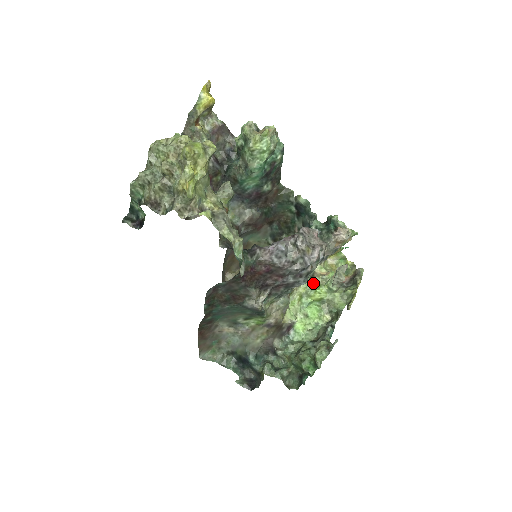
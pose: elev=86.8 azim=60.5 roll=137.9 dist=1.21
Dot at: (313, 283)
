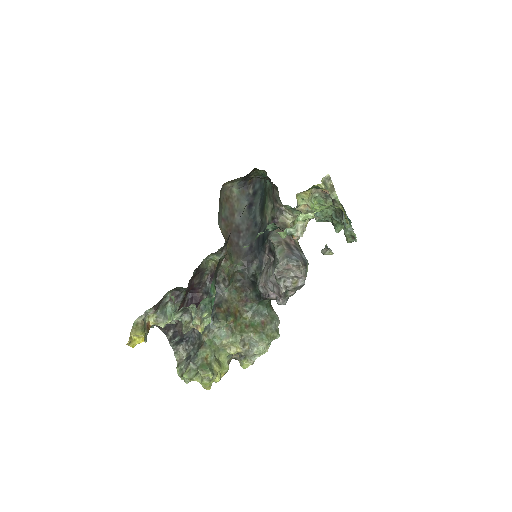
Dot at: occluded
